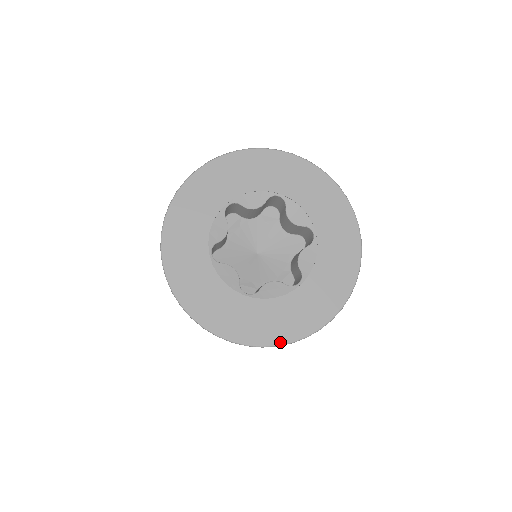
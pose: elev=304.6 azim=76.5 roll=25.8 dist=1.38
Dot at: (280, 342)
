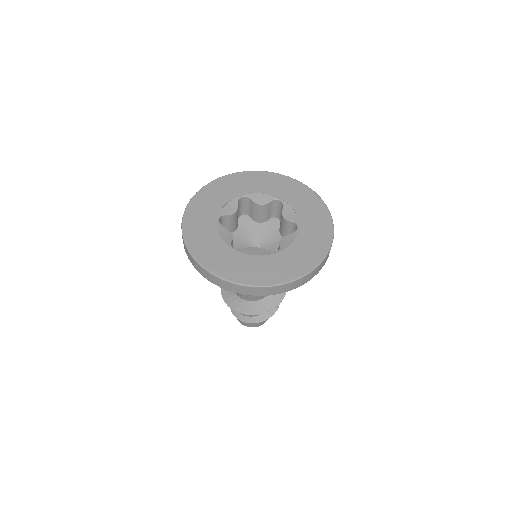
Dot at: (246, 283)
